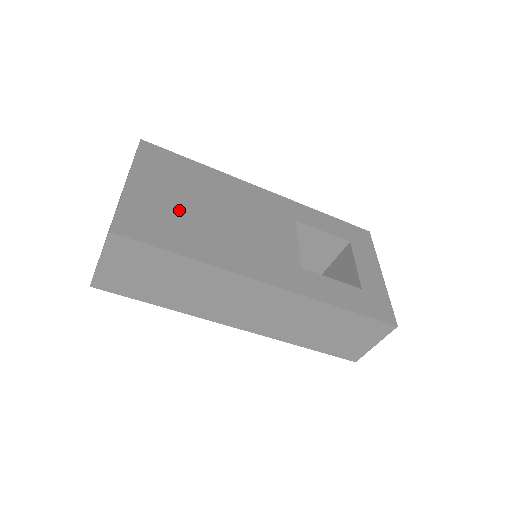
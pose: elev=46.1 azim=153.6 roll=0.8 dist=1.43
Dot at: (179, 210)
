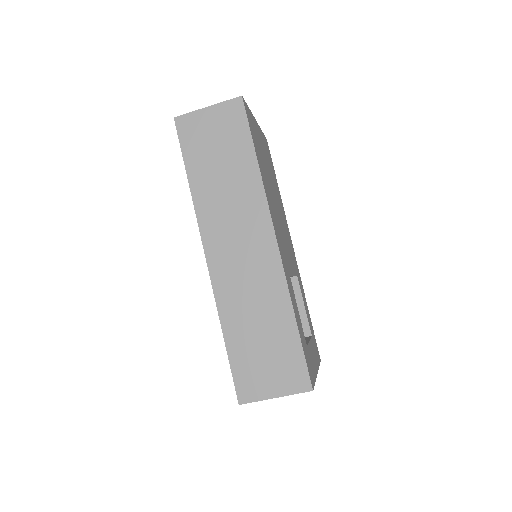
Dot at: (264, 161)
